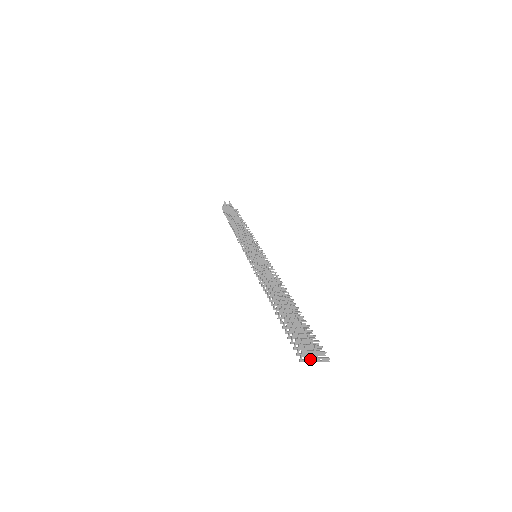
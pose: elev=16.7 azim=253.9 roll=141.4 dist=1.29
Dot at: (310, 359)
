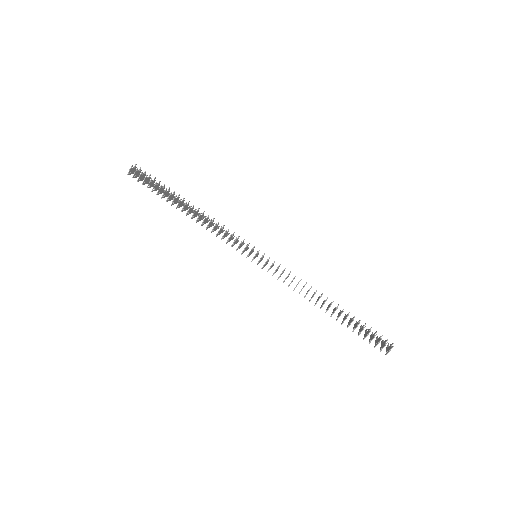
Dot at: occluded
